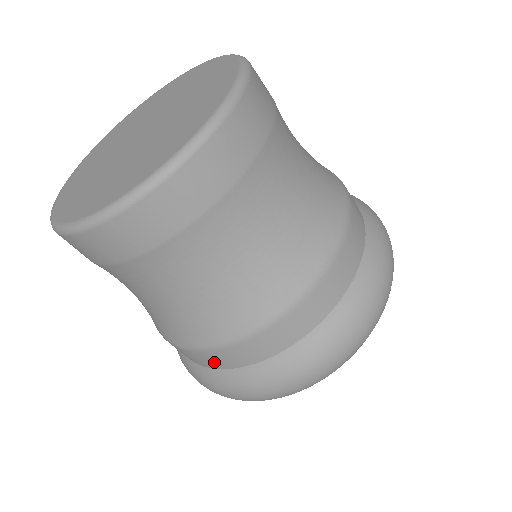
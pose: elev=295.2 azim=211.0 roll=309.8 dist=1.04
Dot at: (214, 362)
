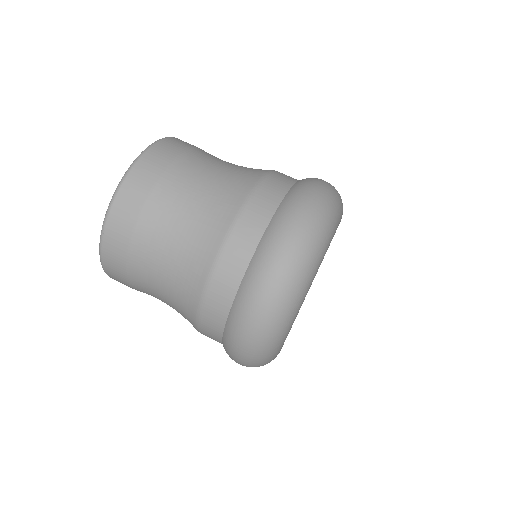
Dot at: (213, 330)
